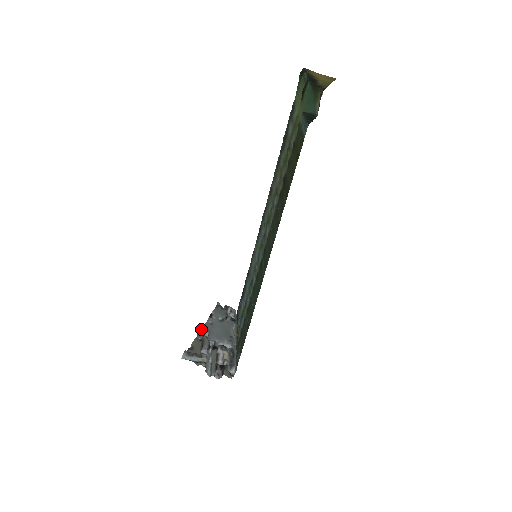
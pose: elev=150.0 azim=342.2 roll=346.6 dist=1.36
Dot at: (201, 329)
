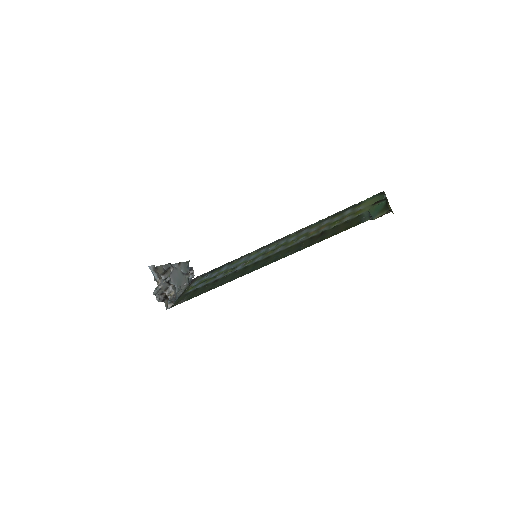
Dot at: occluded
